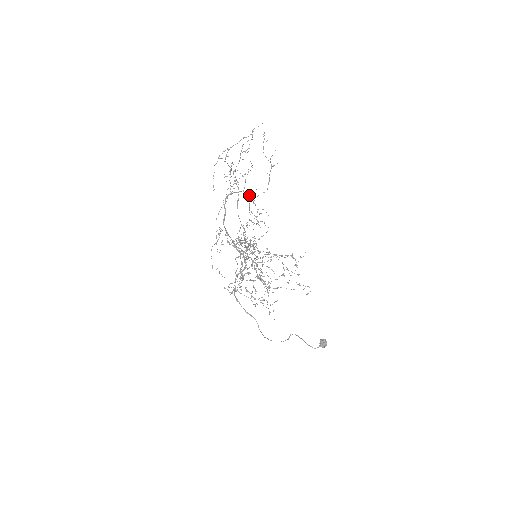
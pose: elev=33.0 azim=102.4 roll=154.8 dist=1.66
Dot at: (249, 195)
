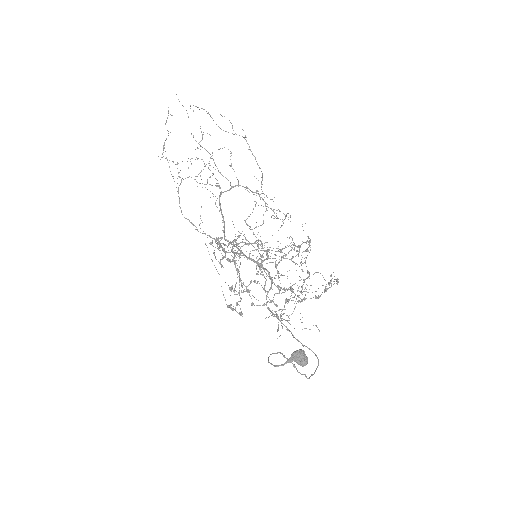
Dot at: occluded
